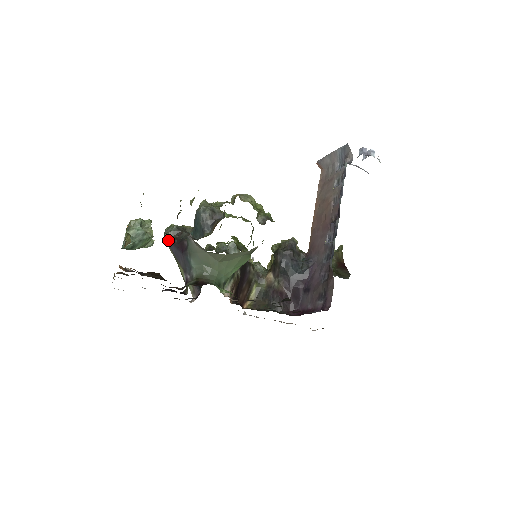
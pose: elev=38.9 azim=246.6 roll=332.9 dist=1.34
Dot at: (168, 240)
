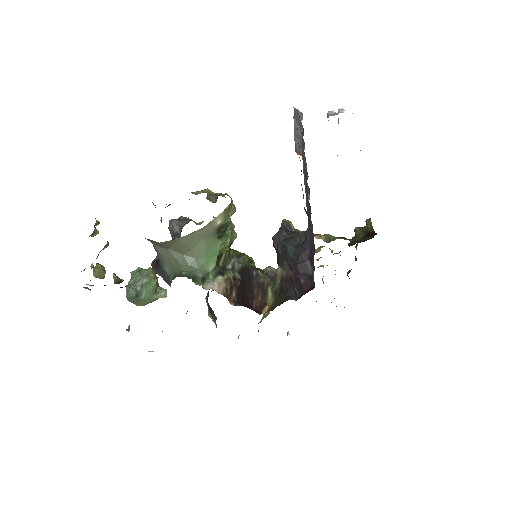
Dot at: (153, 267)
